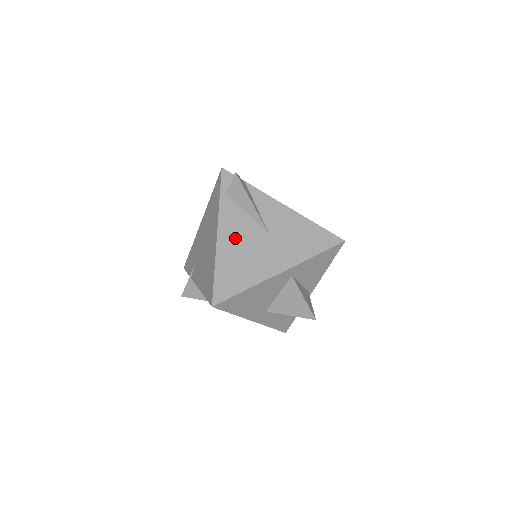
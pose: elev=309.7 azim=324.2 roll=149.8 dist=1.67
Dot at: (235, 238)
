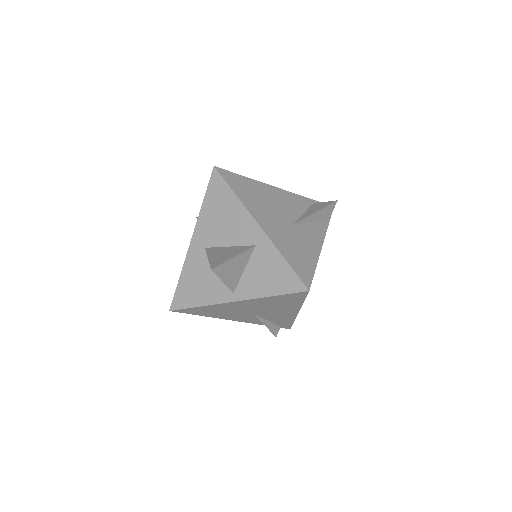
Dot at: (279, 199)
